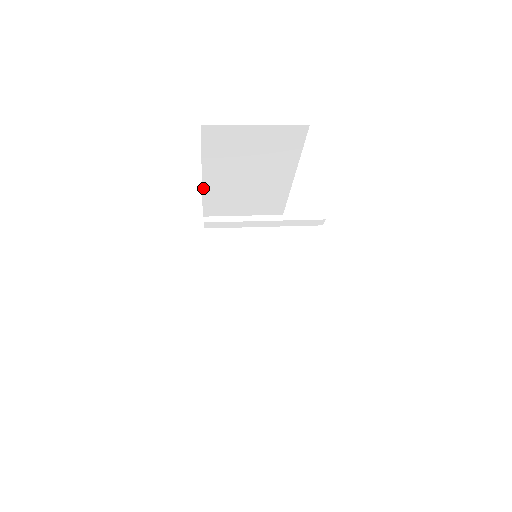
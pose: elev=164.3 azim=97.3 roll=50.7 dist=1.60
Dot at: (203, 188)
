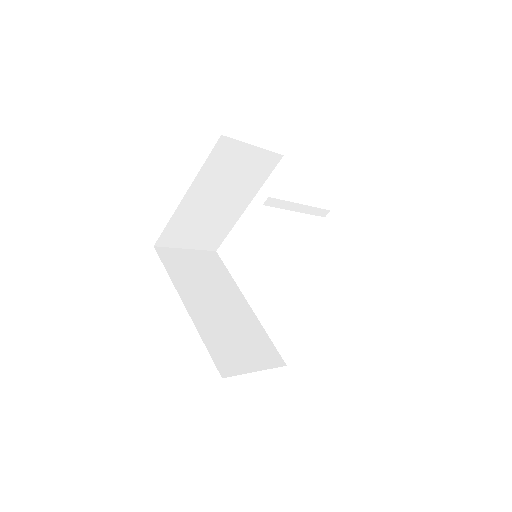
Dot at: (177, 208)
